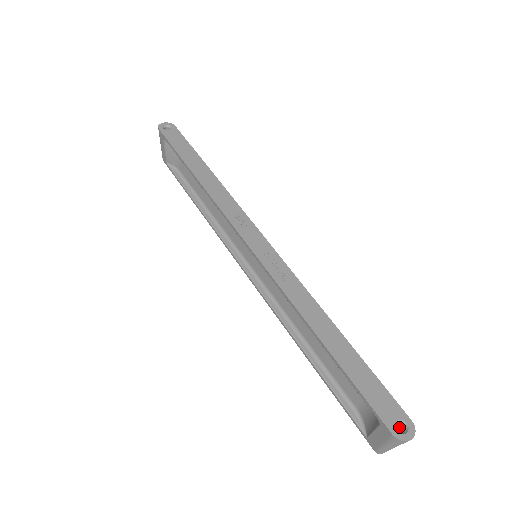
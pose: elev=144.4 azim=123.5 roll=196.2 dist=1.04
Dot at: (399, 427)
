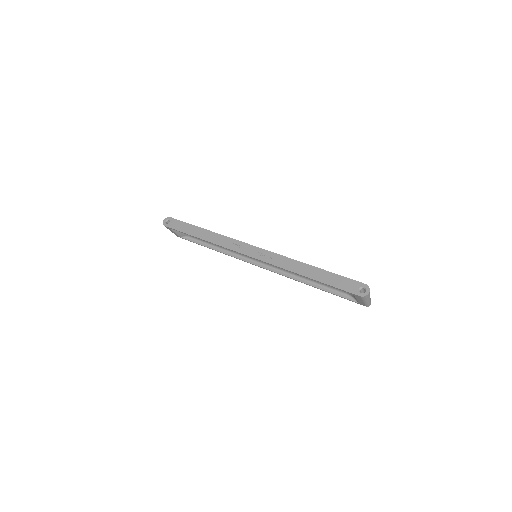
Dot at: (363, 290)
